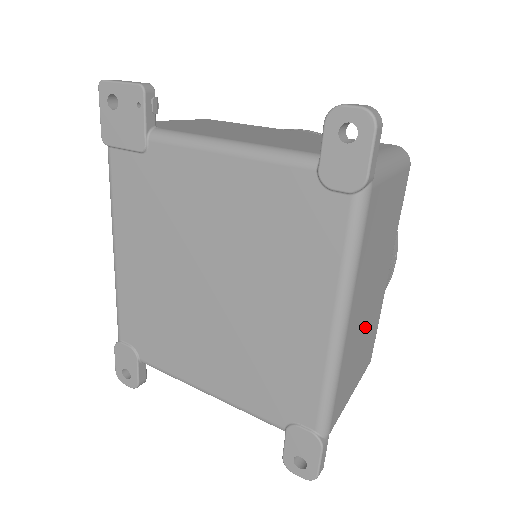
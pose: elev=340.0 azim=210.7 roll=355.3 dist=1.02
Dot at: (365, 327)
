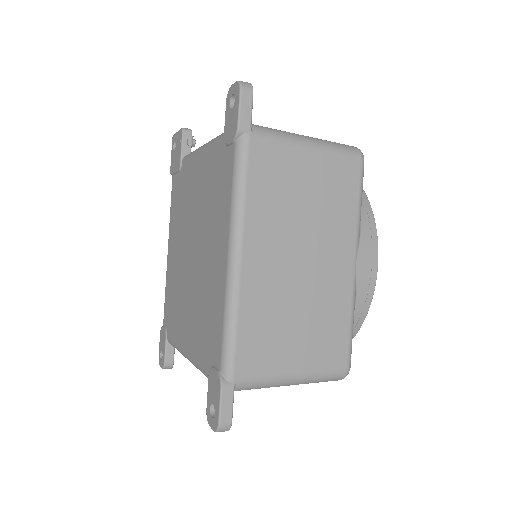
Dot at: (300, 296)
